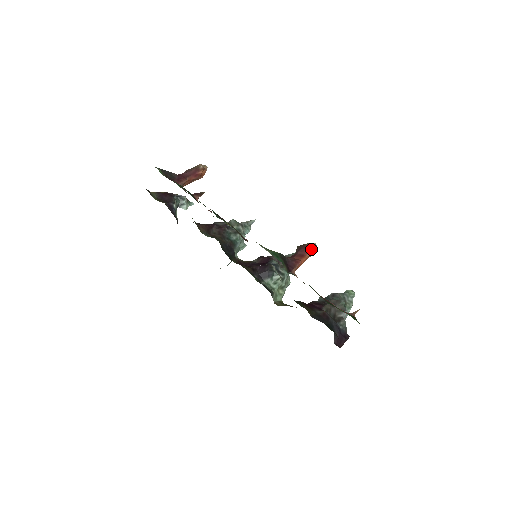
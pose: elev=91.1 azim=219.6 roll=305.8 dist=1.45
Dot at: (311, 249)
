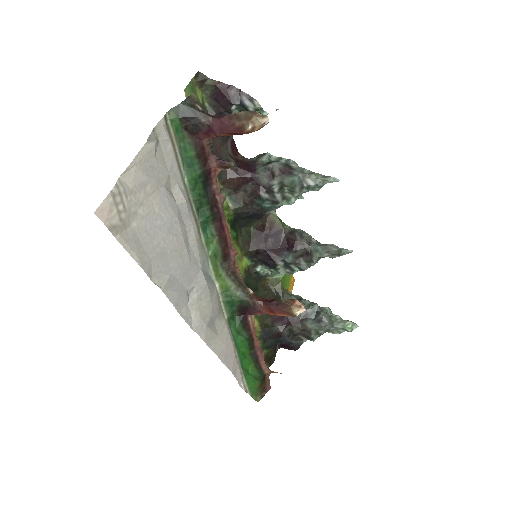
Dot at: (287, 314)
